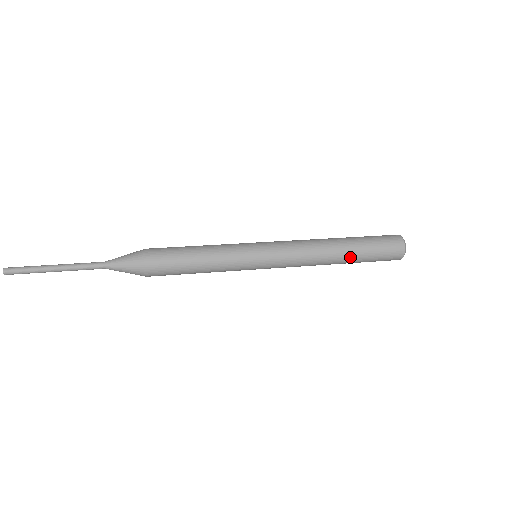
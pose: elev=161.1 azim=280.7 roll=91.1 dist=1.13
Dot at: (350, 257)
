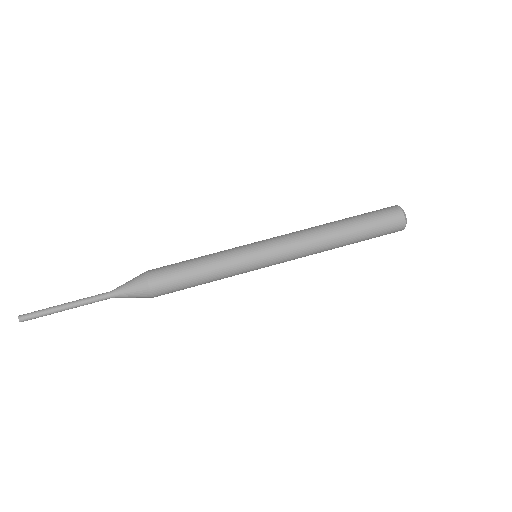
Dot at: occluded
